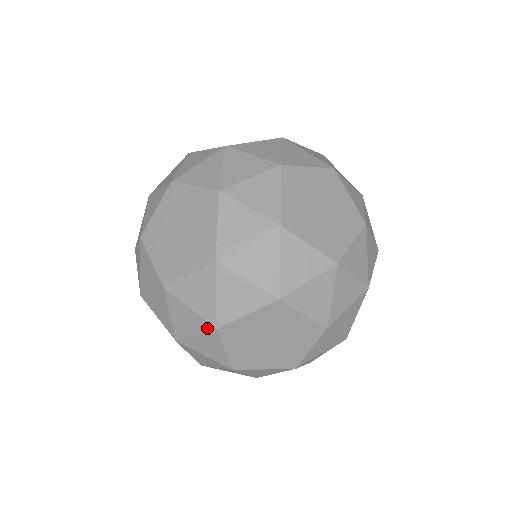
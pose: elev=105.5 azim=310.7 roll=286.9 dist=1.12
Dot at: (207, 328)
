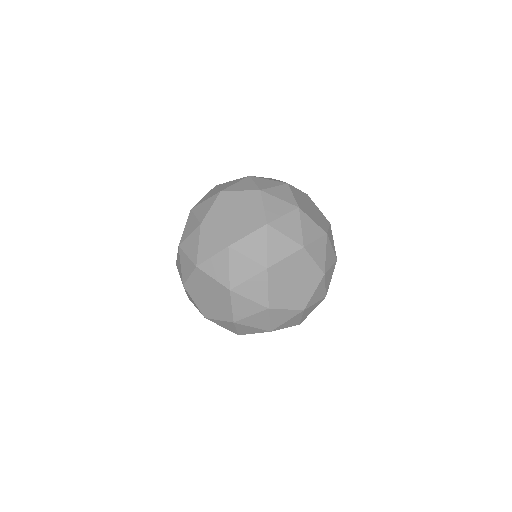
Dot at: (260, 270)
